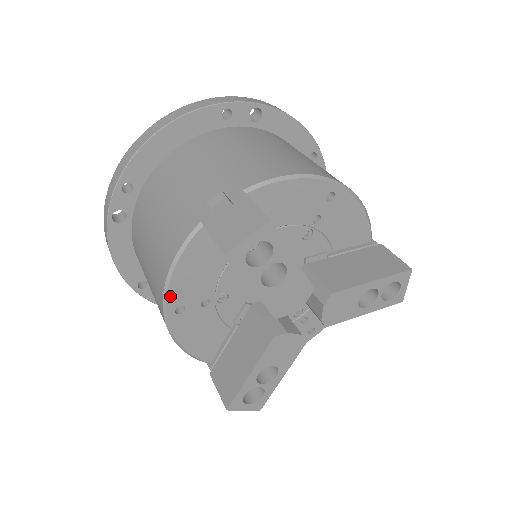
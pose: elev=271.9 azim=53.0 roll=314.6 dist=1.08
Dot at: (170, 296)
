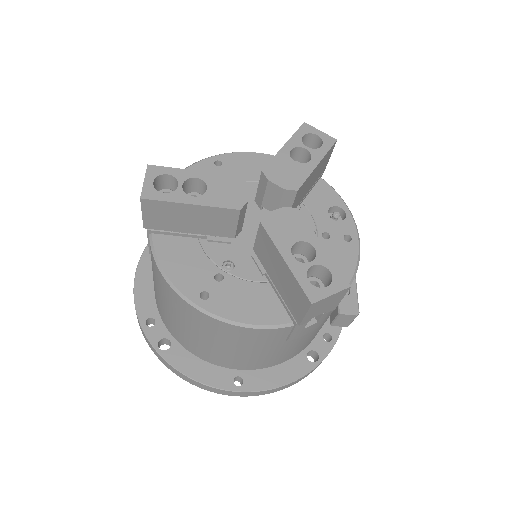
Dot at: (184, 291)
